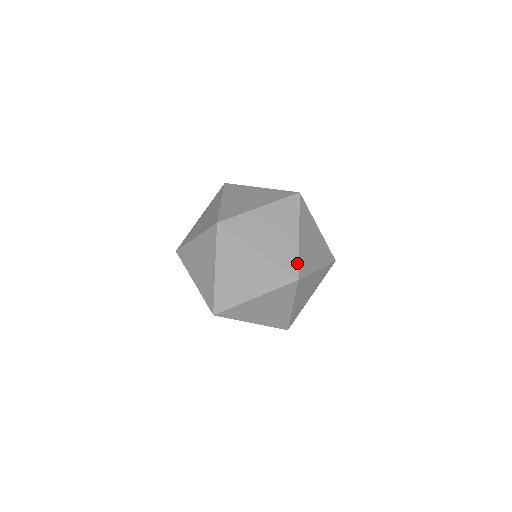
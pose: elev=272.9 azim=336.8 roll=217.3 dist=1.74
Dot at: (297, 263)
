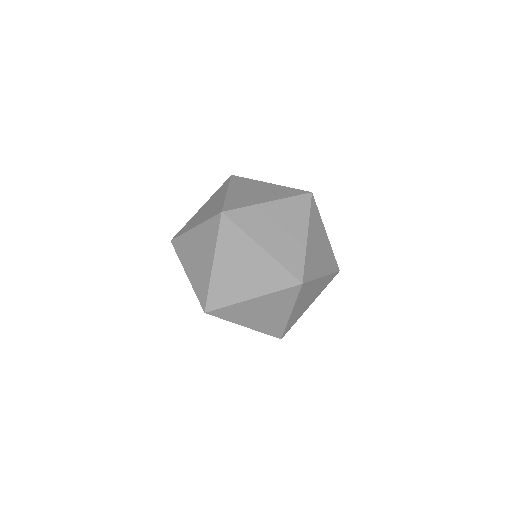
Dot at: (287, 272)
